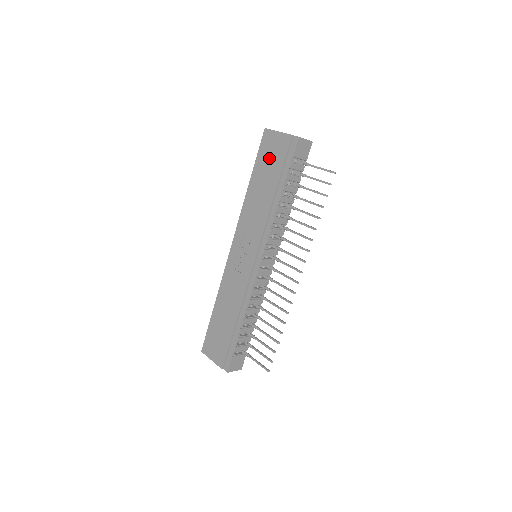
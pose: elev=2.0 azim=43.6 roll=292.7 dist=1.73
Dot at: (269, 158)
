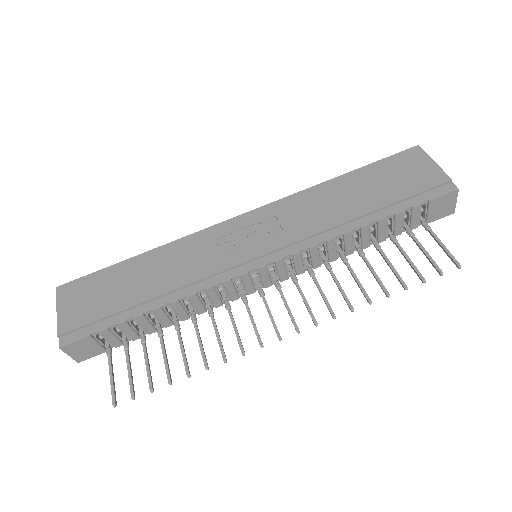
Dot at: (395, 175)
